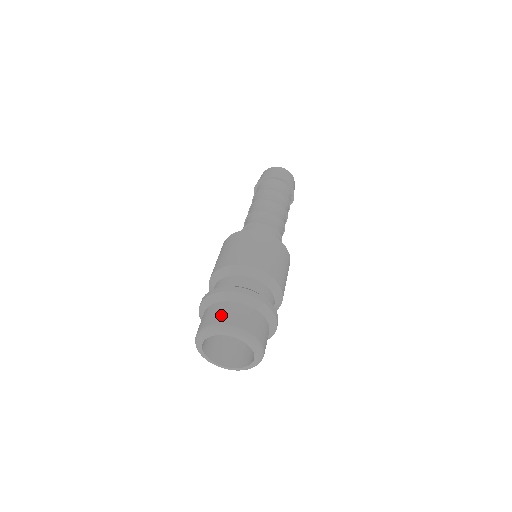
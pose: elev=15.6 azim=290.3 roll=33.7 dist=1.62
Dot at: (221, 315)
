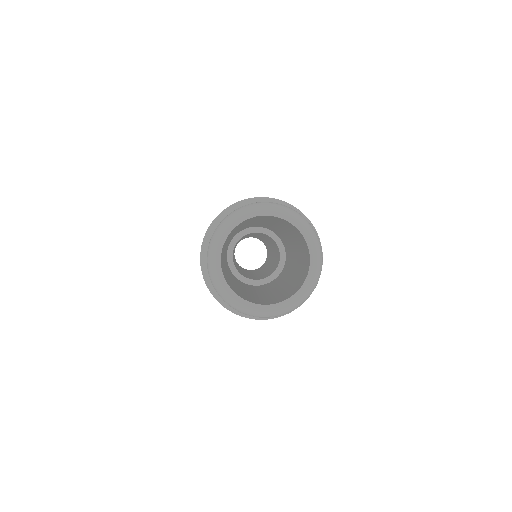
Dot at: occluded
